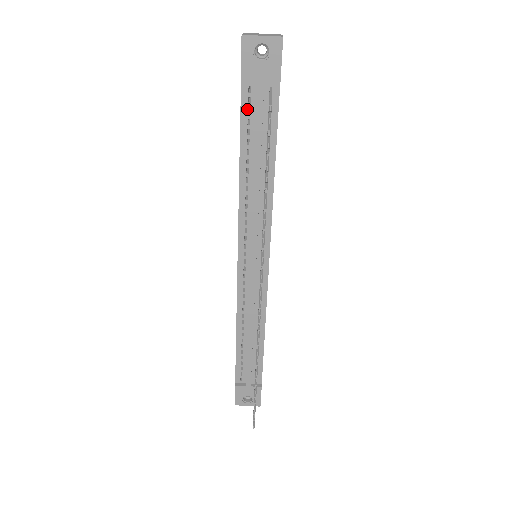
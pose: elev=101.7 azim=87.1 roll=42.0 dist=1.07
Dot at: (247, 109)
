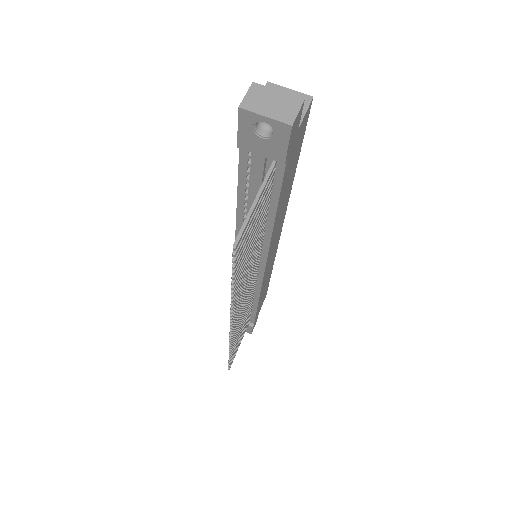
Dot at: (246, 167)
